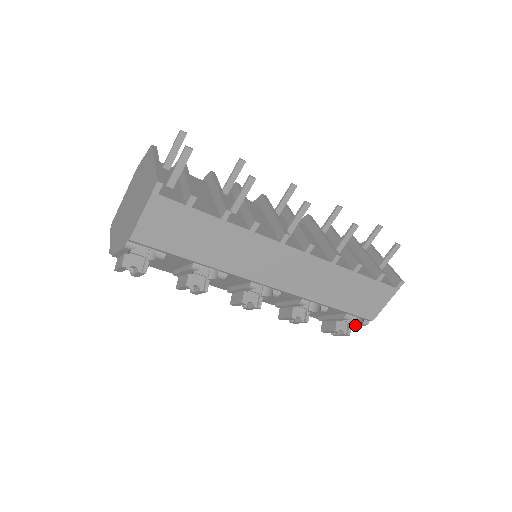
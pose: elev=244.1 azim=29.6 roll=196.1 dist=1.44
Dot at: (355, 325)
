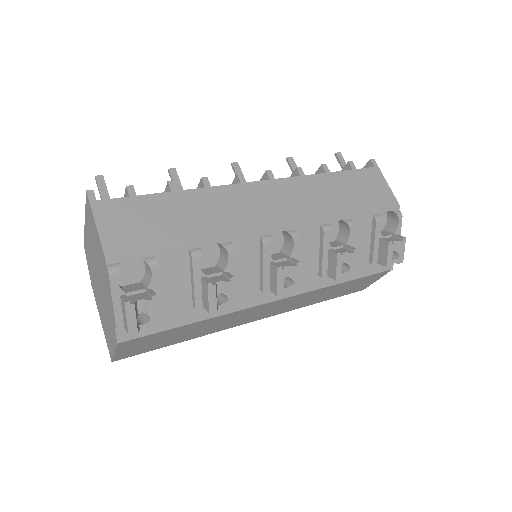
Dot at: (398, 230)
